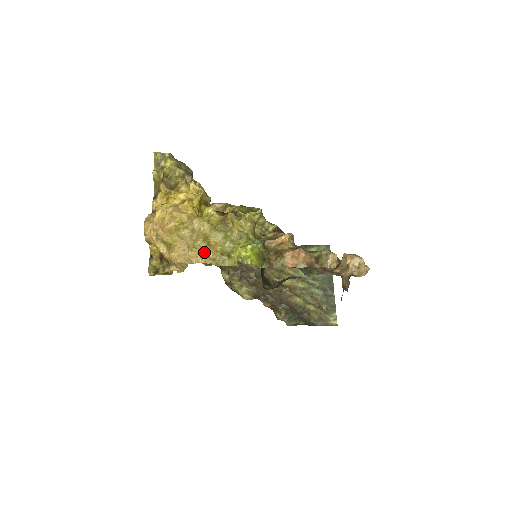
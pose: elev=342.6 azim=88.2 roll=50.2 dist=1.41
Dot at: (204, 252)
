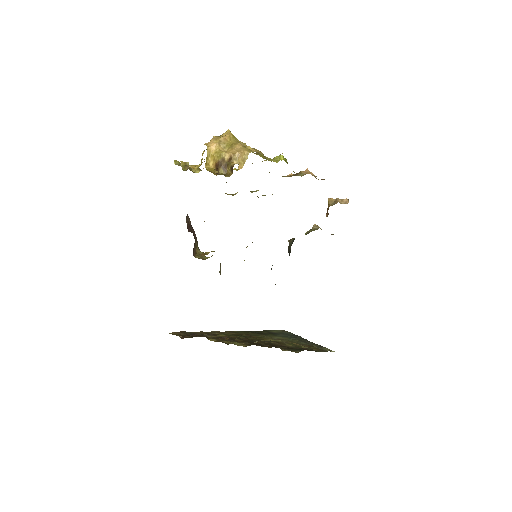
Dot at: (256, 150)
